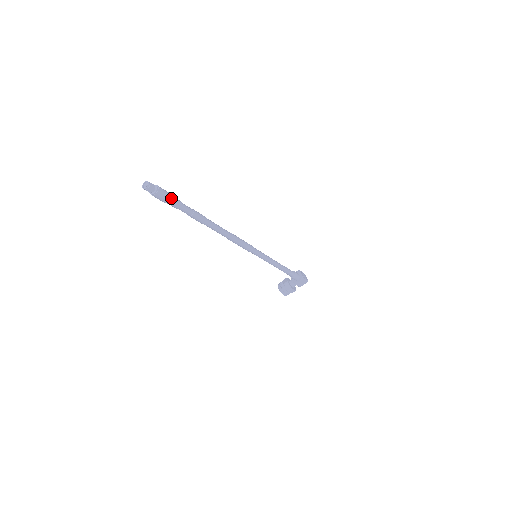
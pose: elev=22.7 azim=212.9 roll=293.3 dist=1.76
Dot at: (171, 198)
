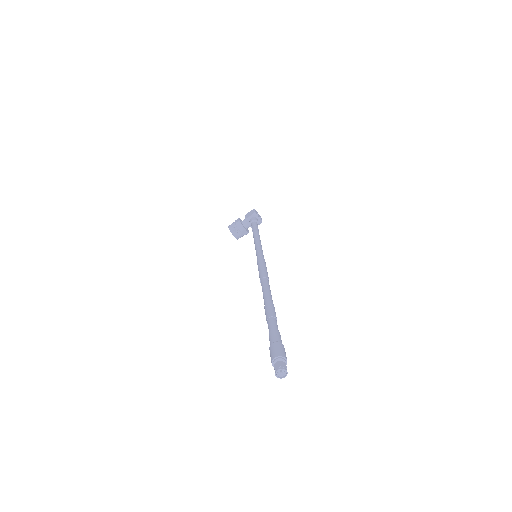
Dot at: occluded
